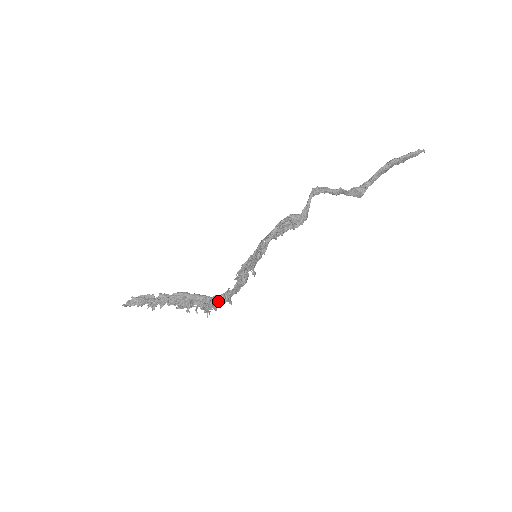
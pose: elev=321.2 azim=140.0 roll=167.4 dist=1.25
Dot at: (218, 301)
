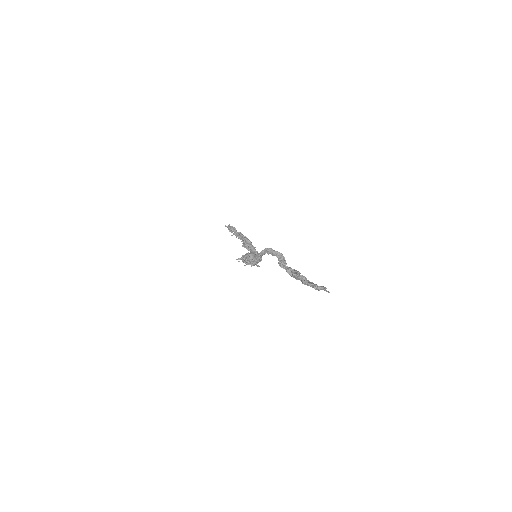
Dot at: occluded
